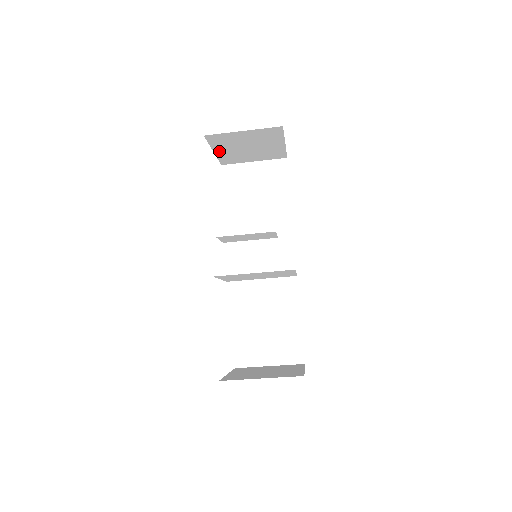
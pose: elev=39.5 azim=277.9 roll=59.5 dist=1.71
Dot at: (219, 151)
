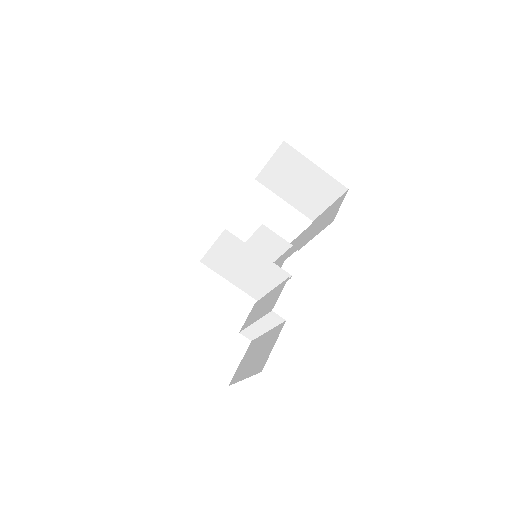
Dot at: (287, 198)
